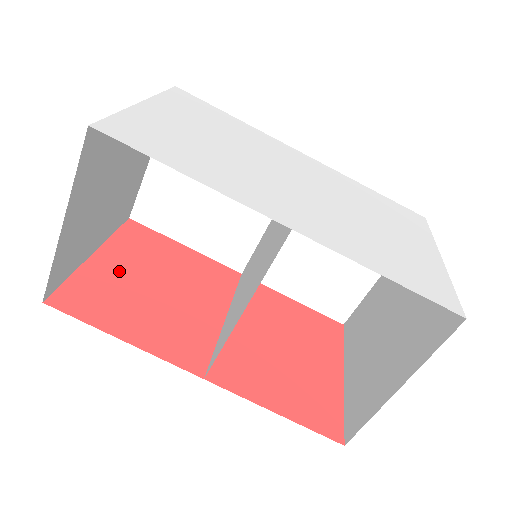
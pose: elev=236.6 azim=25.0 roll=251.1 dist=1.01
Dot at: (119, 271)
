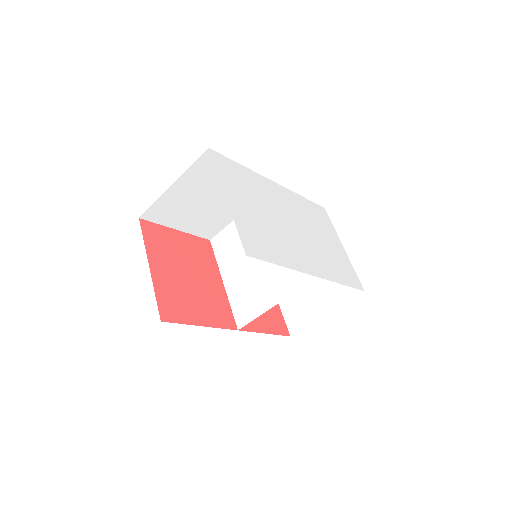
Dot at: (168, 275)
